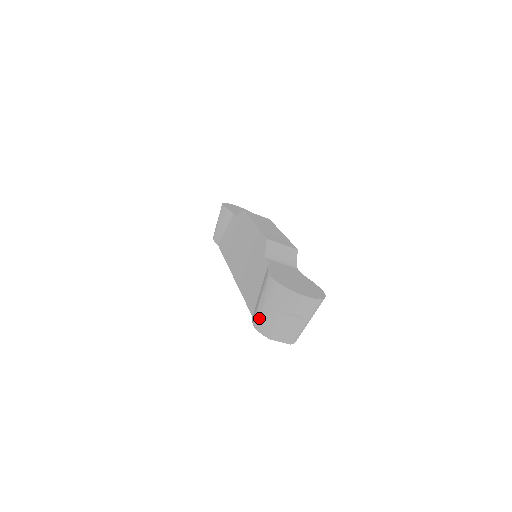
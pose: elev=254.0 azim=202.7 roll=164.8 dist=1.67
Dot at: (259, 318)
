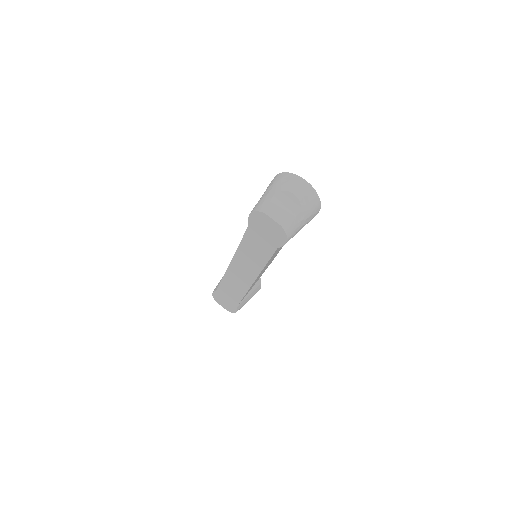
Dot at: (257, 204)
